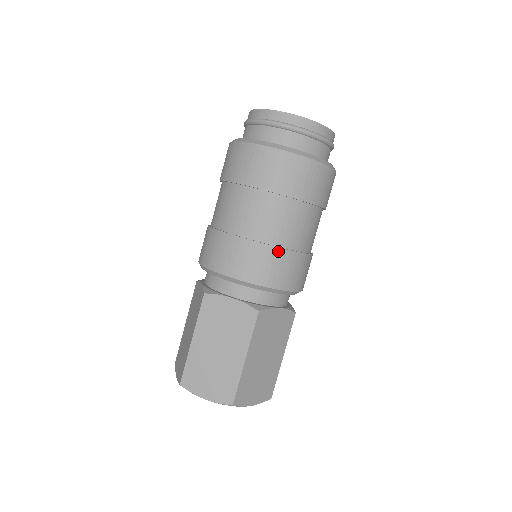
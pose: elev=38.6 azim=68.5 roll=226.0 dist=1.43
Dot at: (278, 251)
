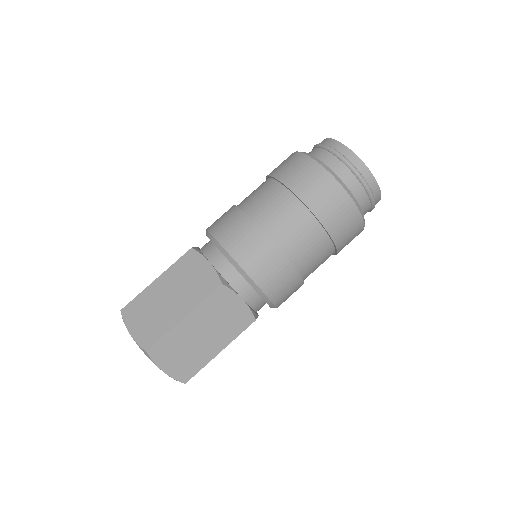
Dot at: (270, 244)
